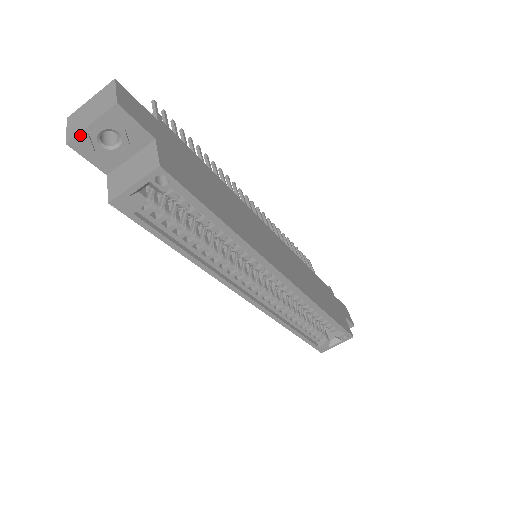
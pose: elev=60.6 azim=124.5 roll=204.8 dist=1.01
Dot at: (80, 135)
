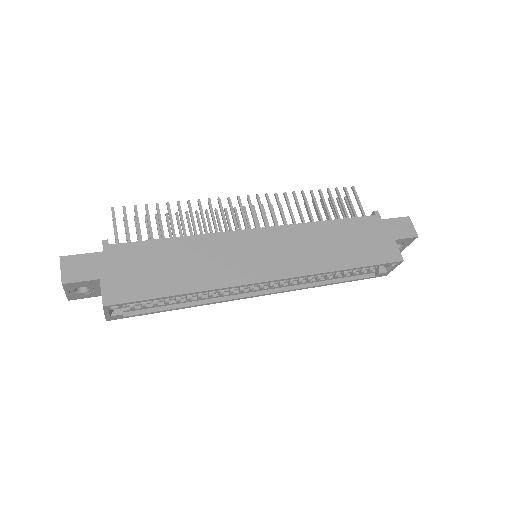
Dot at: (68, 296)
